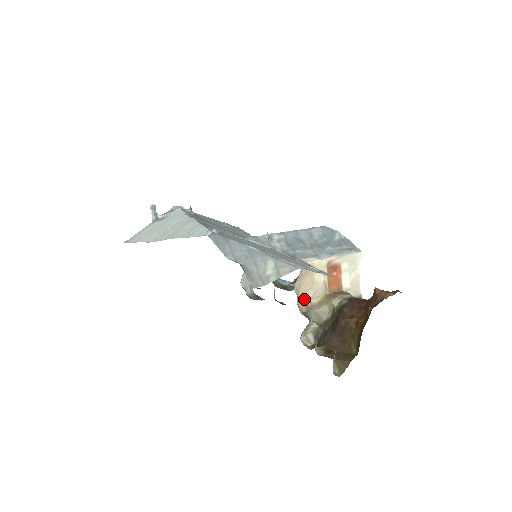
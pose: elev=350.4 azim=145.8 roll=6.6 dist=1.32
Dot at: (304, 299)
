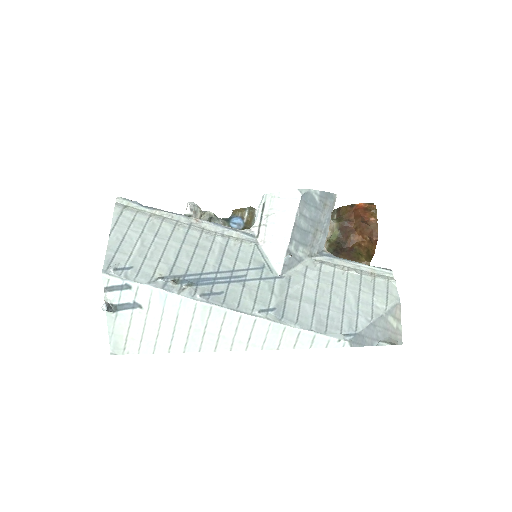
Dot at: occluded
